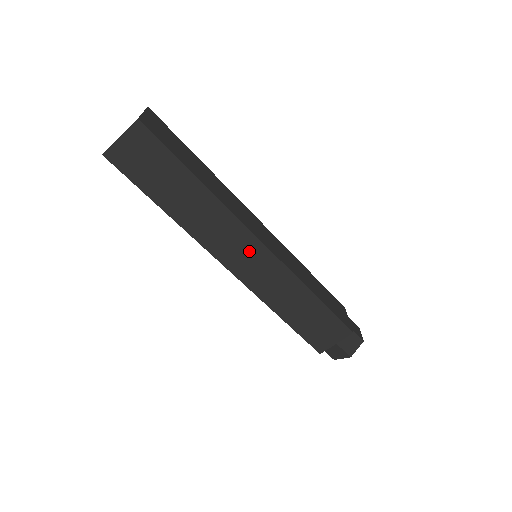
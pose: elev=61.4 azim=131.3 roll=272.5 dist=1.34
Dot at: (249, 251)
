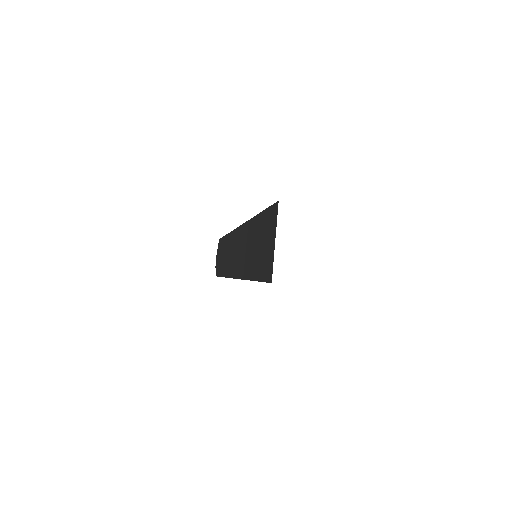
Dot at: occluded
